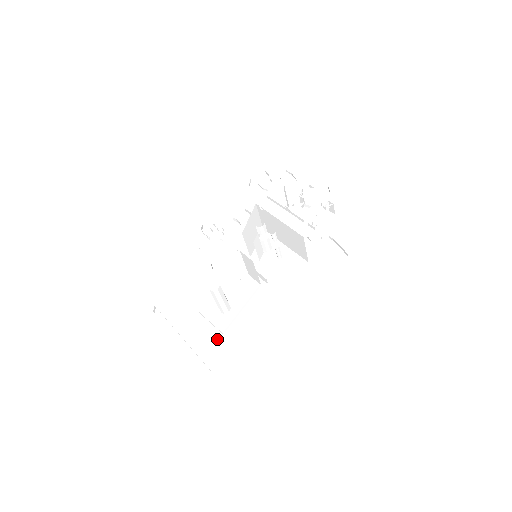
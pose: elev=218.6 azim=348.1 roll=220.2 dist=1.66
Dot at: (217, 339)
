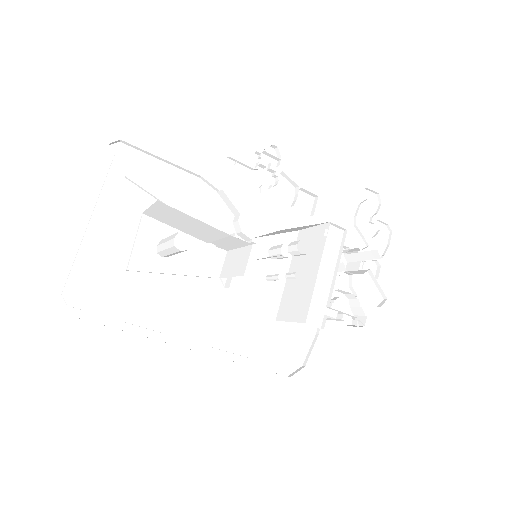
Dot at: (115, 266)
